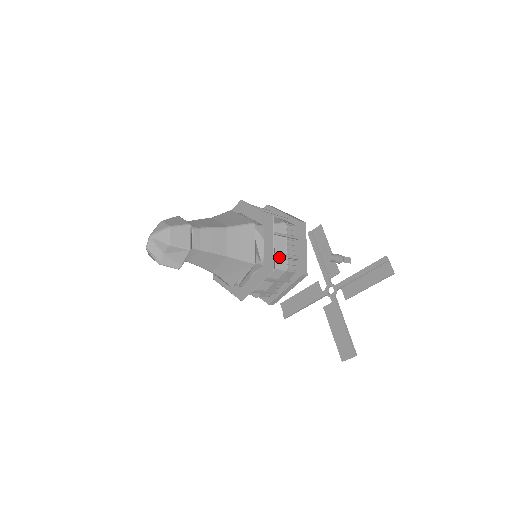
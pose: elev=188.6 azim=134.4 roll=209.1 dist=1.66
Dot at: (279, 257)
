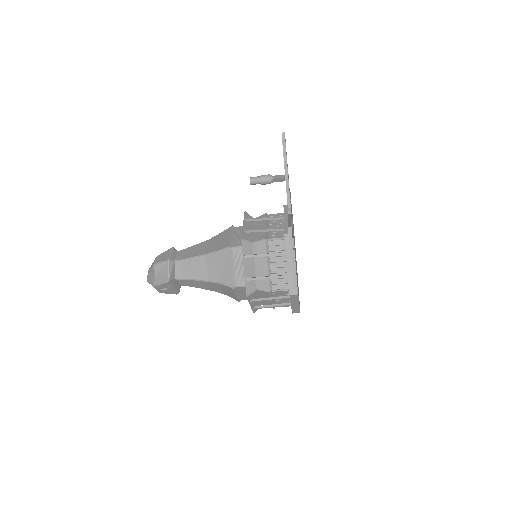
Dot at: (258, 235)
